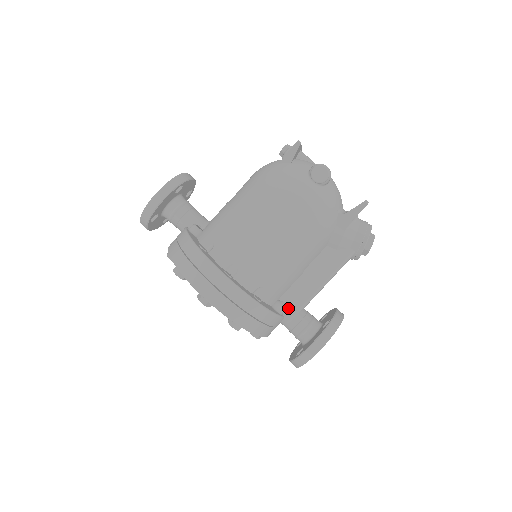
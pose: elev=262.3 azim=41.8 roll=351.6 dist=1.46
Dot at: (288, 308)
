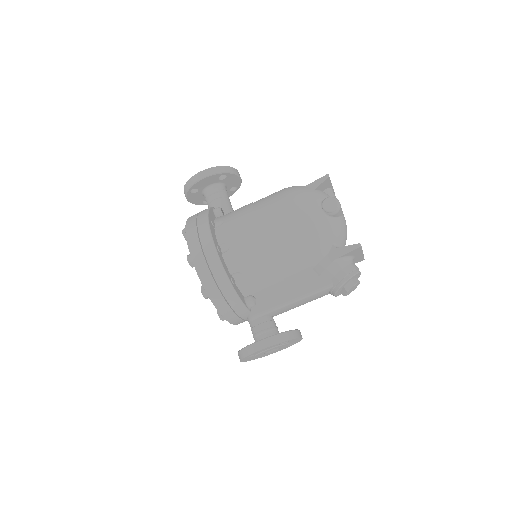
Dot at: (257, 306)
